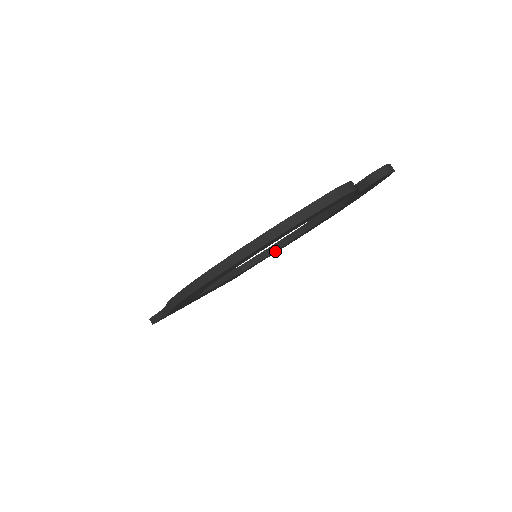
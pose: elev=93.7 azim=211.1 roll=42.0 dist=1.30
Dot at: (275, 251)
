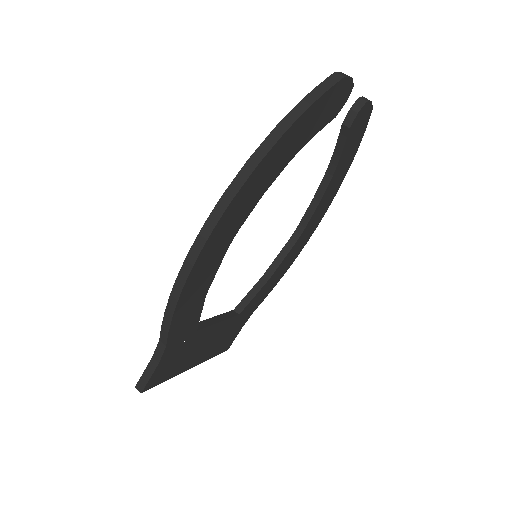
Dot at: (269, 280)
